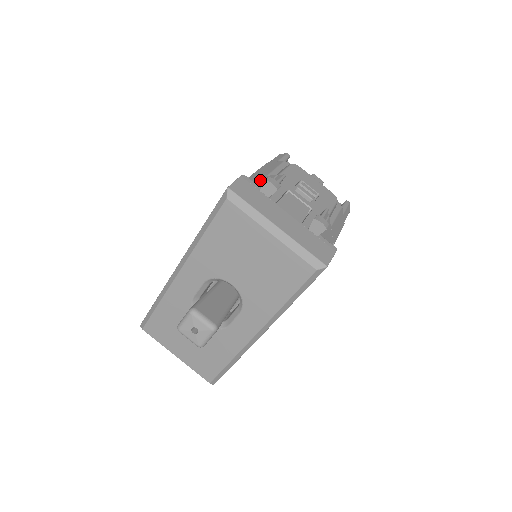
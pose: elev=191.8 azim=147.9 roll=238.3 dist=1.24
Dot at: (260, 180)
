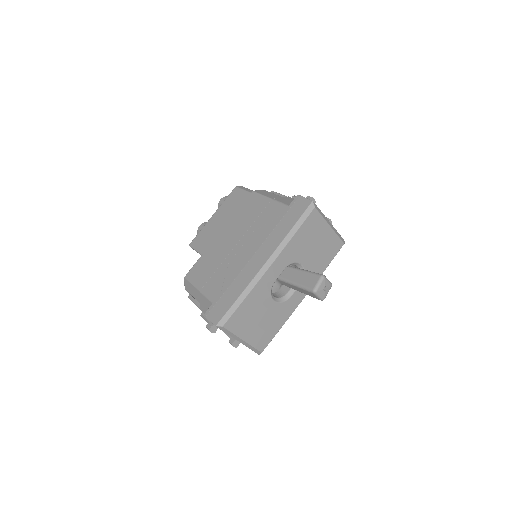
Dot at: (288, 199)
